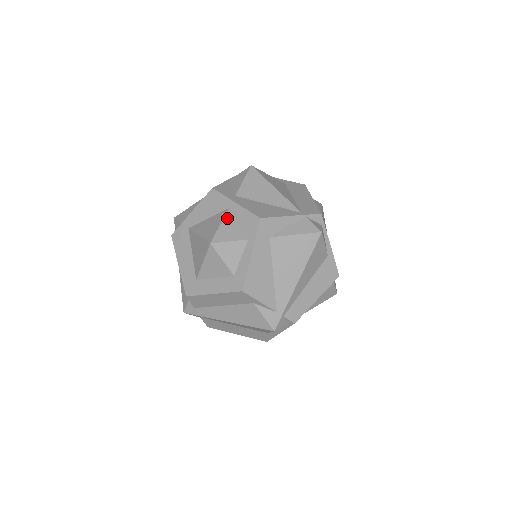
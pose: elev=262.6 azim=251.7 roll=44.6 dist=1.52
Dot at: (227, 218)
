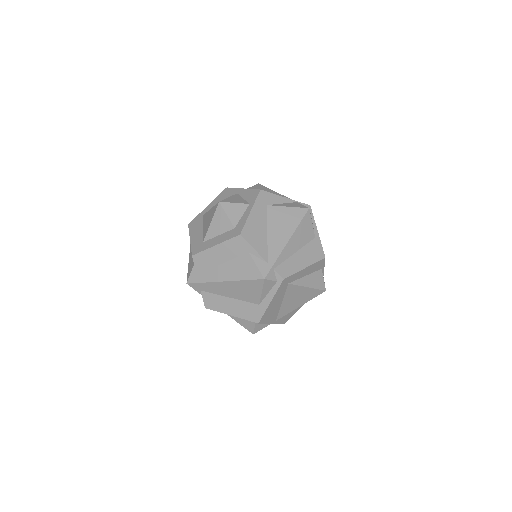
Dot at: (235, 196)
